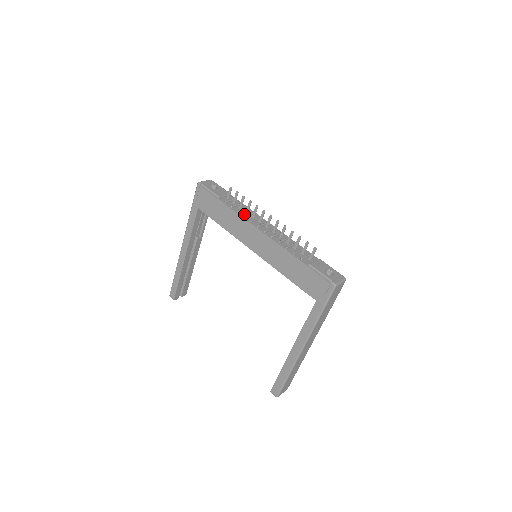
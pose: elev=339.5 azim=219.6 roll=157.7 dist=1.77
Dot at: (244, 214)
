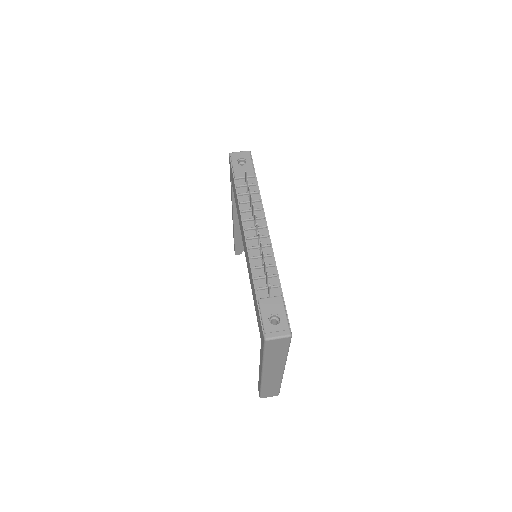
Dot at: (246, 208)
